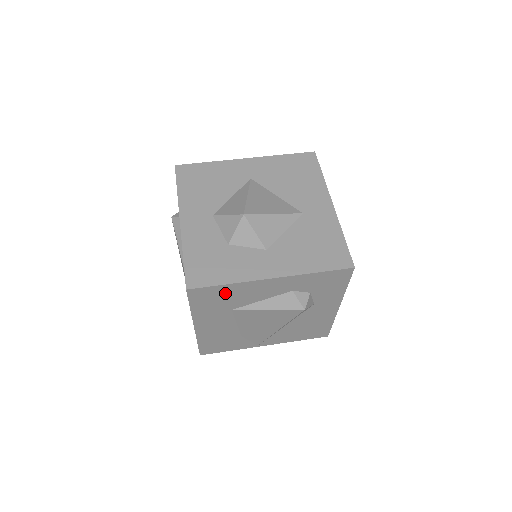
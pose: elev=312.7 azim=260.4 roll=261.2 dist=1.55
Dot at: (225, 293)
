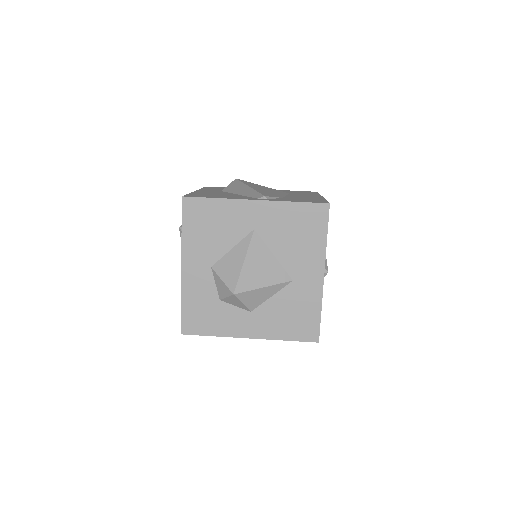
Dot at: occluded
